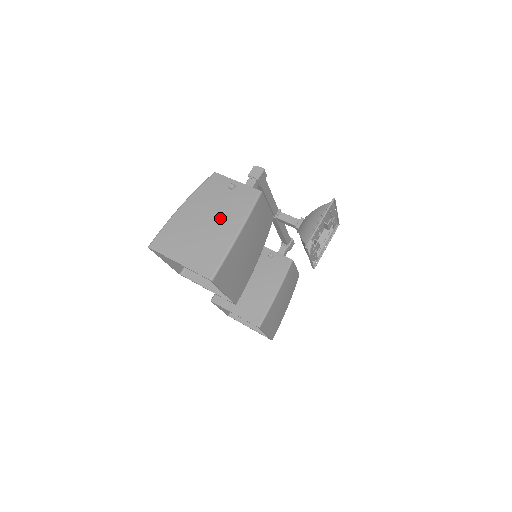
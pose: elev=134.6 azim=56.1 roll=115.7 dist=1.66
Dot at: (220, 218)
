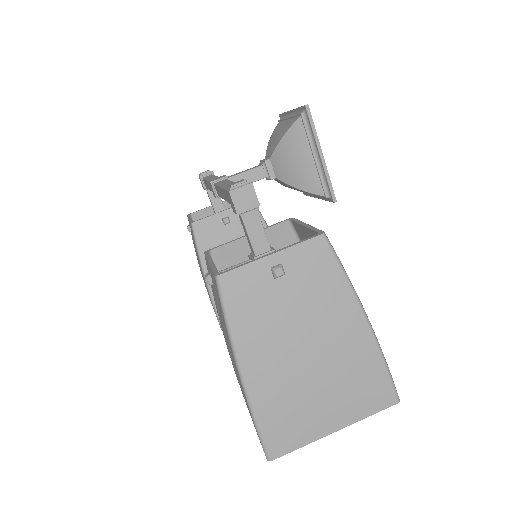
Dot at: (322, 330)
